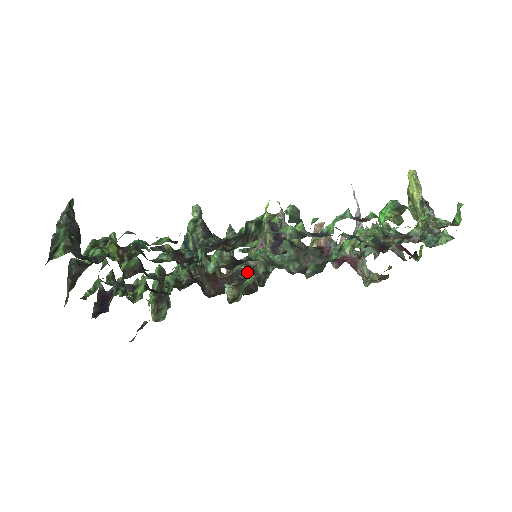
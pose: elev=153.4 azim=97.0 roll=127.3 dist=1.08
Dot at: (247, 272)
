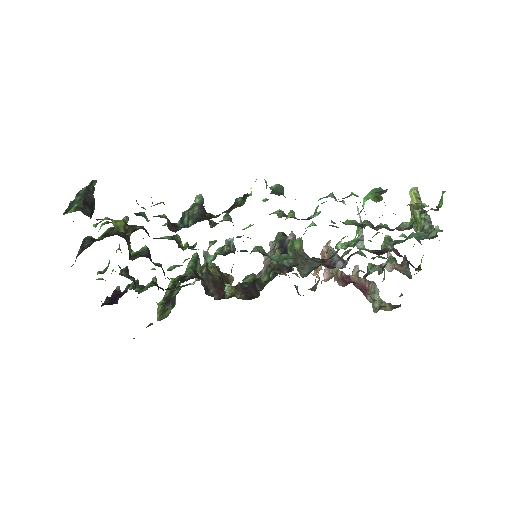
Dot at: (252, 282)
